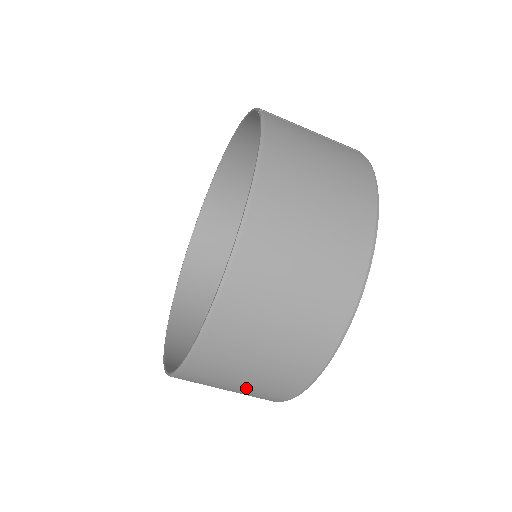
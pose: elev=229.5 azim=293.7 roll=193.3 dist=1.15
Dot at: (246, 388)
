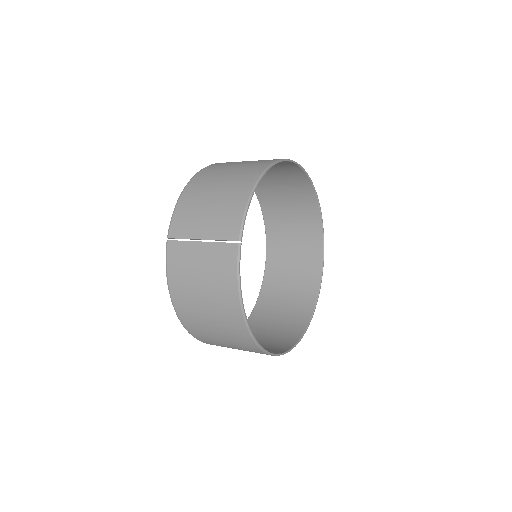
Dot at: (275, 335)
